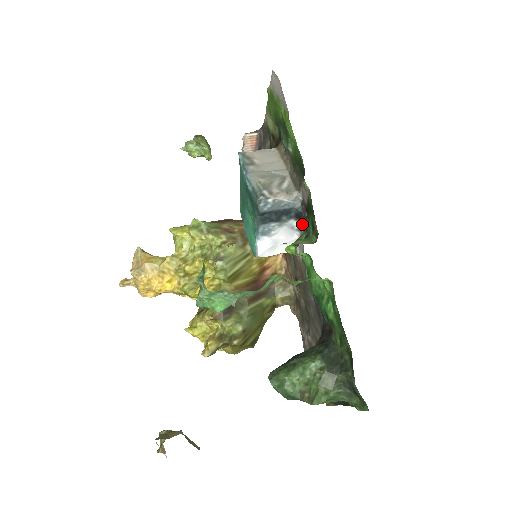
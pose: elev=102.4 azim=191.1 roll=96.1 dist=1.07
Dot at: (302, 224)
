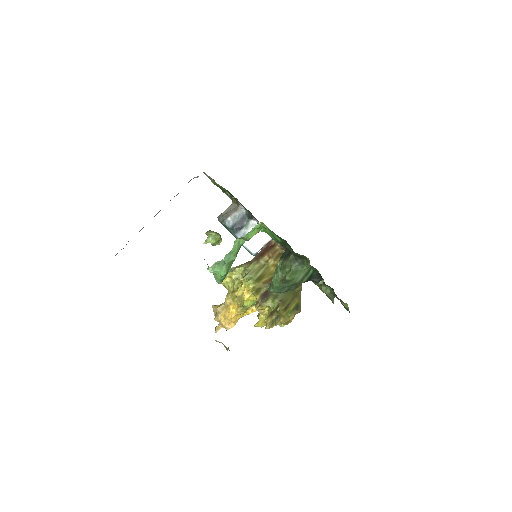
Dot at: (255, 219)
